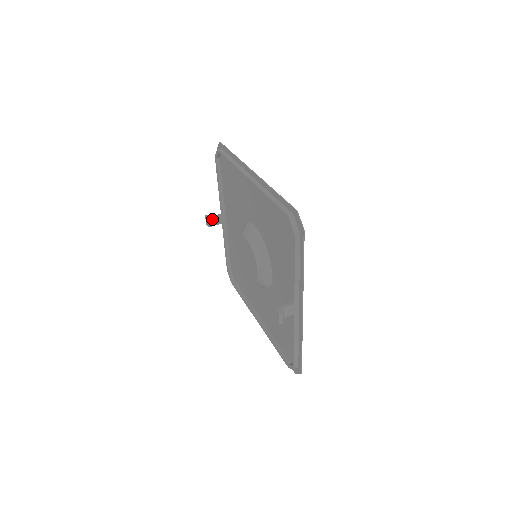
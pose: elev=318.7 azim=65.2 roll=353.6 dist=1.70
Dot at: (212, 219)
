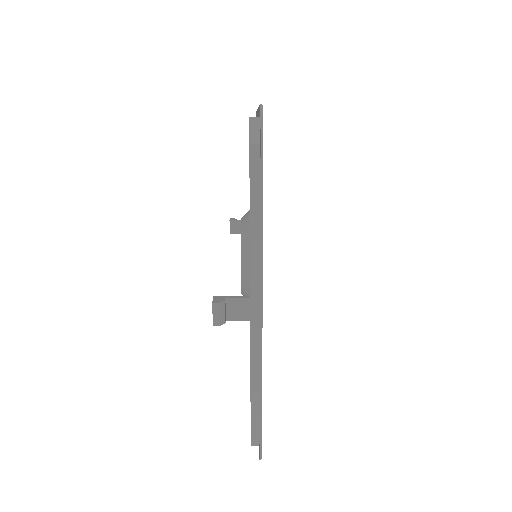
Dot at: (236, 223)
